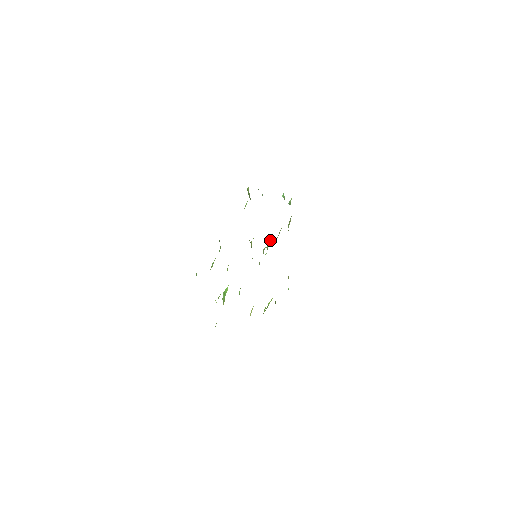
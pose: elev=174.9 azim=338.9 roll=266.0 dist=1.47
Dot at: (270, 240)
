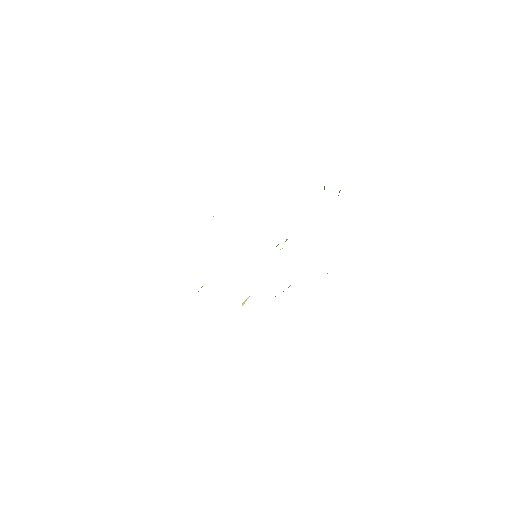
Dot at: occluded
